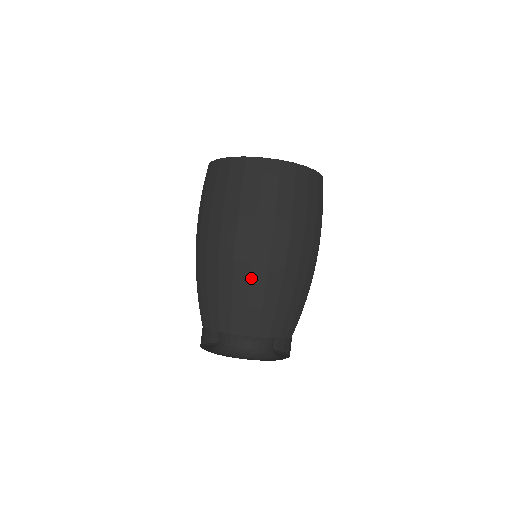
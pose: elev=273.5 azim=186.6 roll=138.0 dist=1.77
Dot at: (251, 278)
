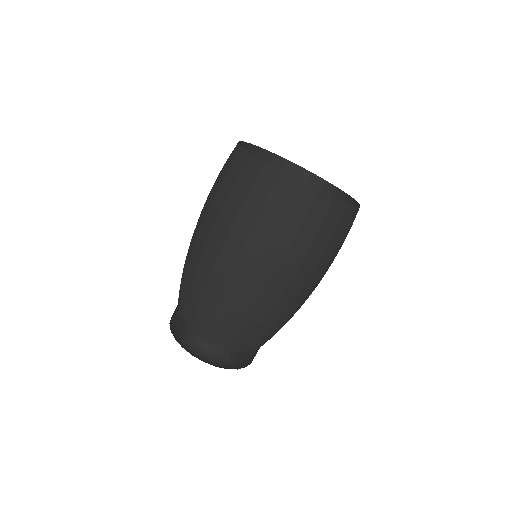
Dot at: (208, 283)
